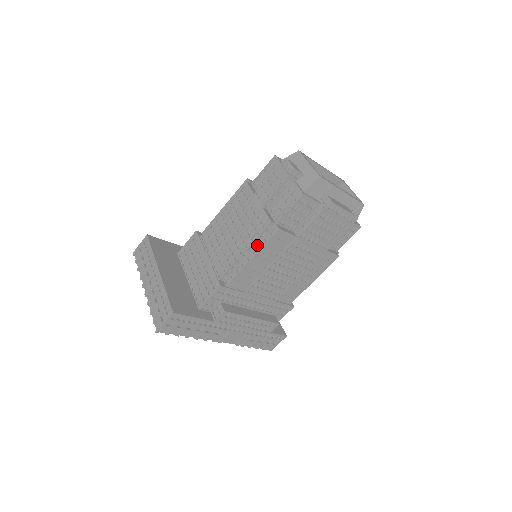
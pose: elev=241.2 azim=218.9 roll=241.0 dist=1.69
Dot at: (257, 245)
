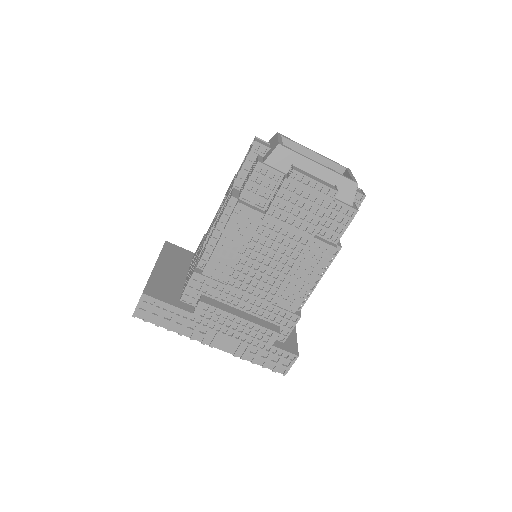
Dot at: (225, 225)
